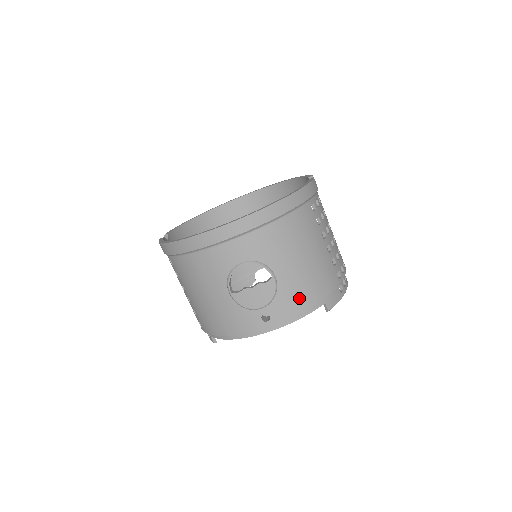
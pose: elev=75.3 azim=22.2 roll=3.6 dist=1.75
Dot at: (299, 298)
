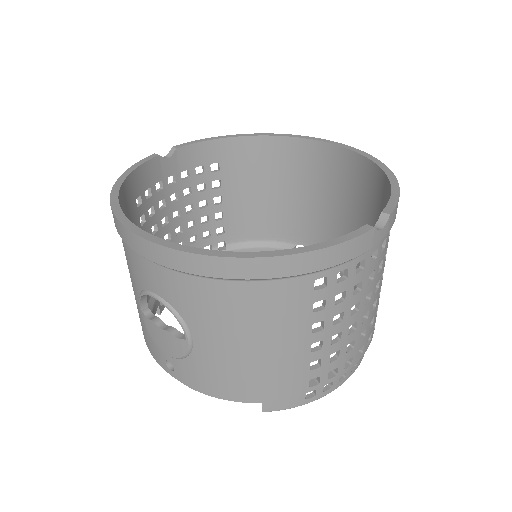
Dot at: (218, 381)
